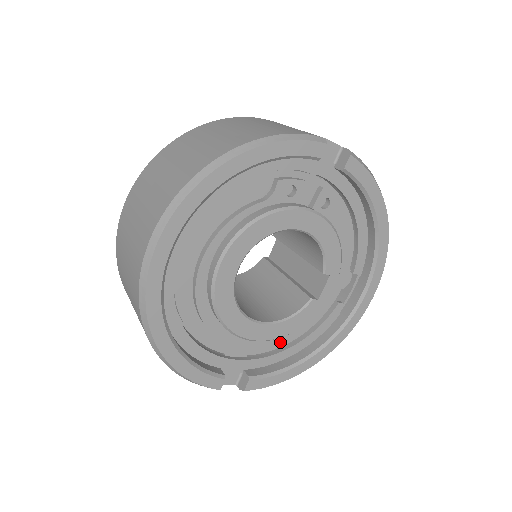
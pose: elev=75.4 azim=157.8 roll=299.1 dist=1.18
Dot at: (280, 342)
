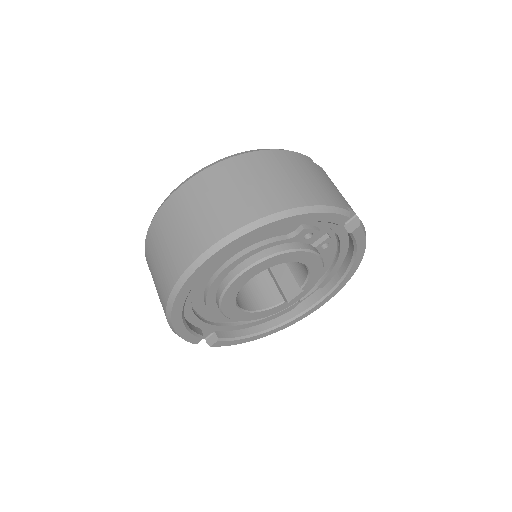
Dot at: occluded
